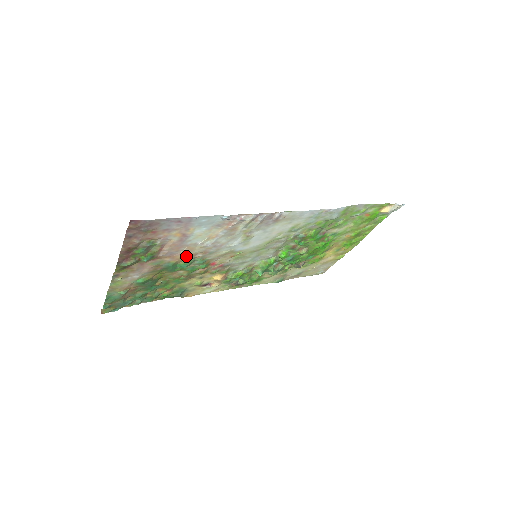
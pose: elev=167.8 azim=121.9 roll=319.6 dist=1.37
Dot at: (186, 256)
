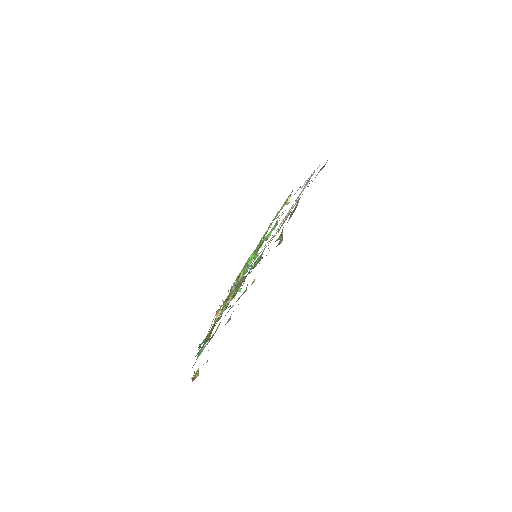
Dot at: occluded
